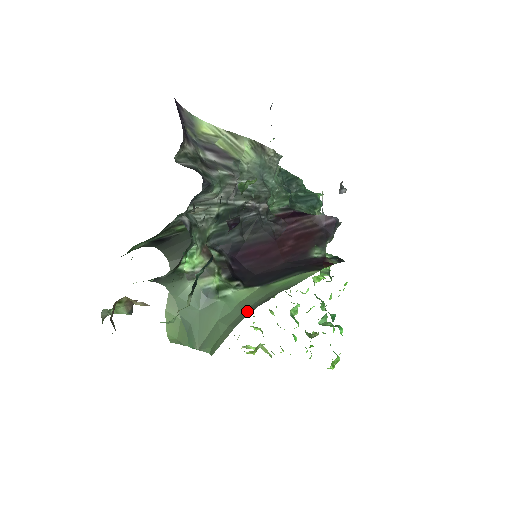
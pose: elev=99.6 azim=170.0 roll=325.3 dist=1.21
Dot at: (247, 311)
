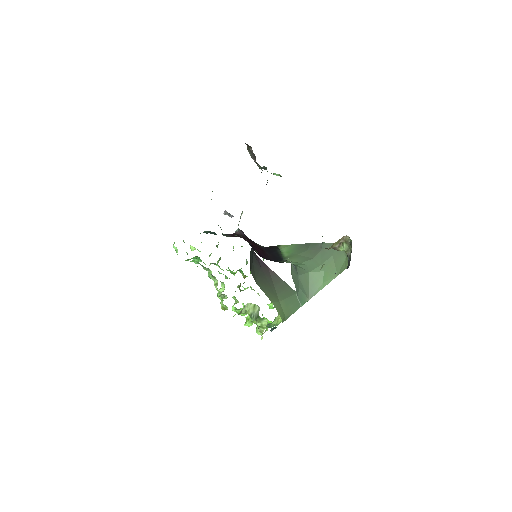
Dot at: (318, 254)
